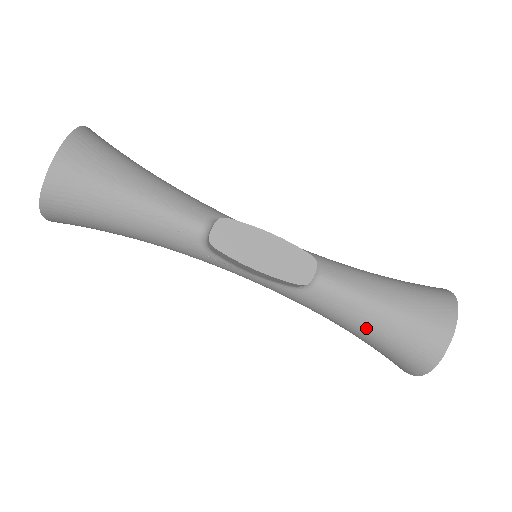
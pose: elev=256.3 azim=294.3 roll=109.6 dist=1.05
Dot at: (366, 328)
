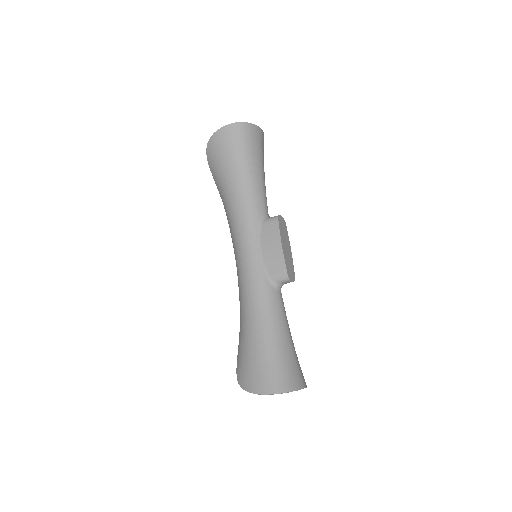
Dot at: (276, 336)
